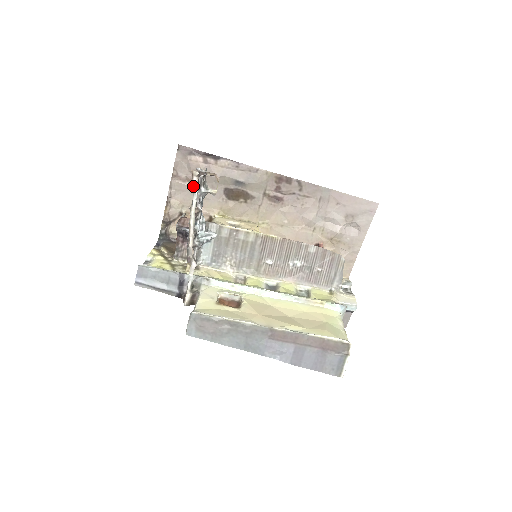
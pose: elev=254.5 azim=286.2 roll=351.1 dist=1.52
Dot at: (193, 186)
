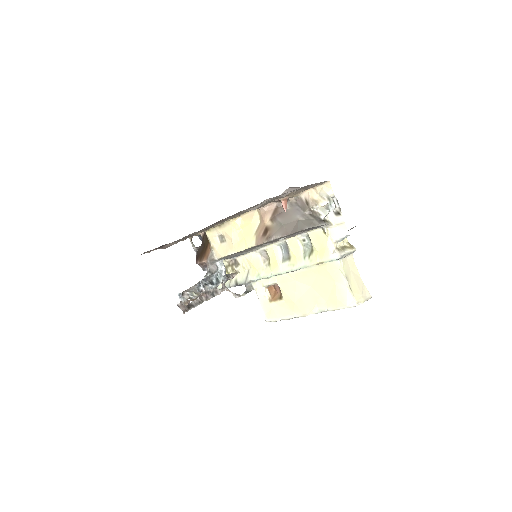
Dot at: occluded
